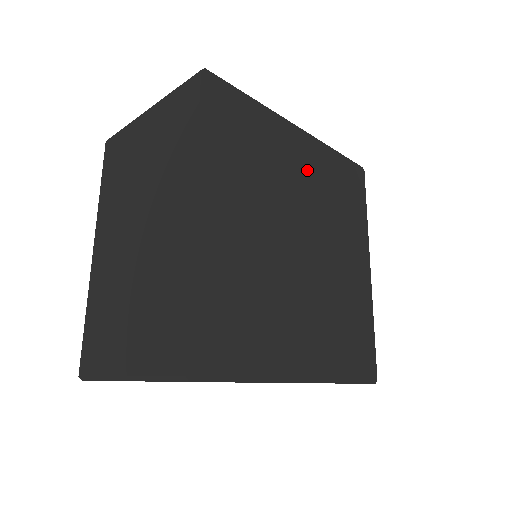
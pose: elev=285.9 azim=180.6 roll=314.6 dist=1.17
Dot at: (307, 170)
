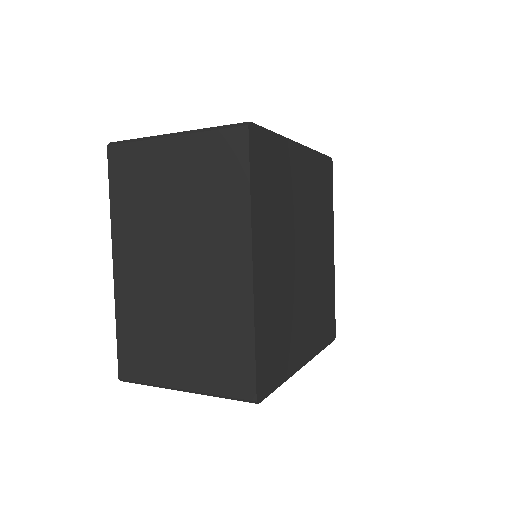
Dot at: (305, 184)
